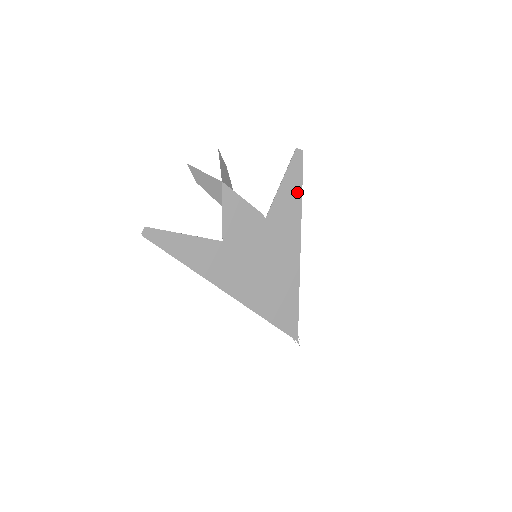
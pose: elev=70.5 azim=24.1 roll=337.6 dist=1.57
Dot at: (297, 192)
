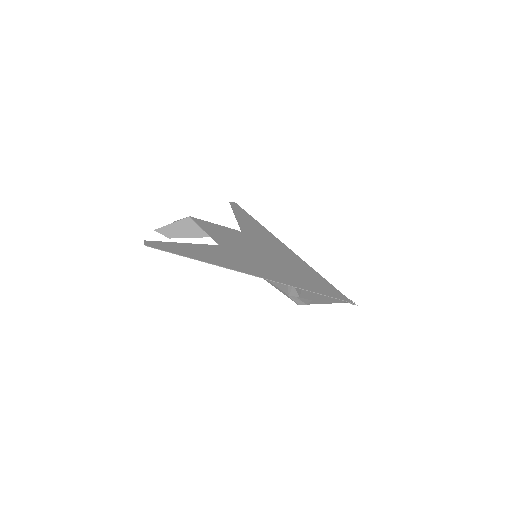
Dot at: (251, 220)
